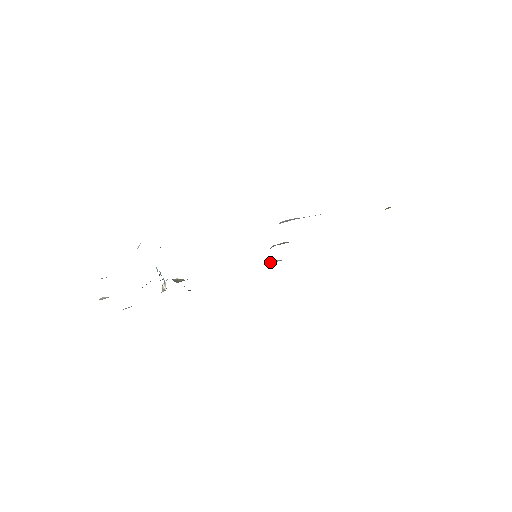
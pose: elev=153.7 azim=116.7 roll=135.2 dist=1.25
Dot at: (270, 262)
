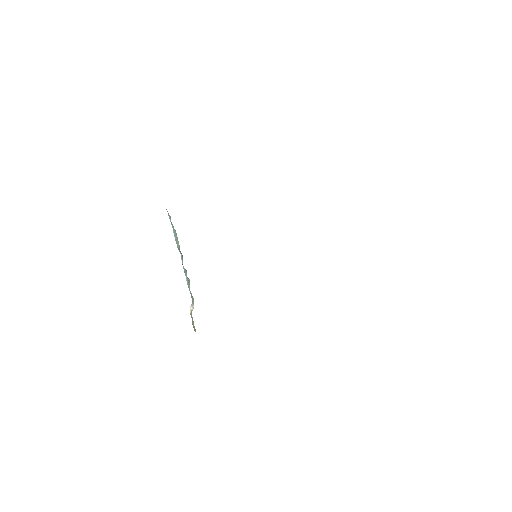
Dot at: occluded
